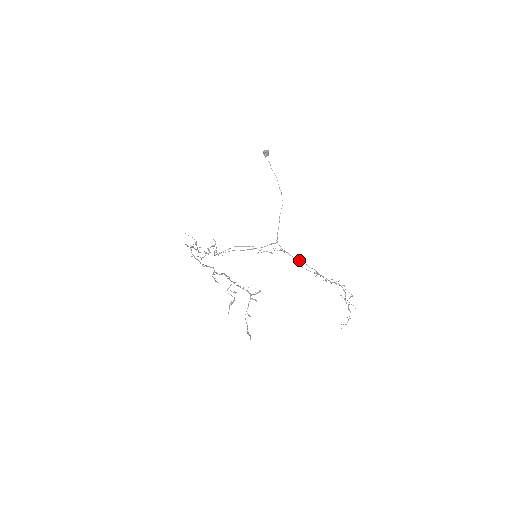
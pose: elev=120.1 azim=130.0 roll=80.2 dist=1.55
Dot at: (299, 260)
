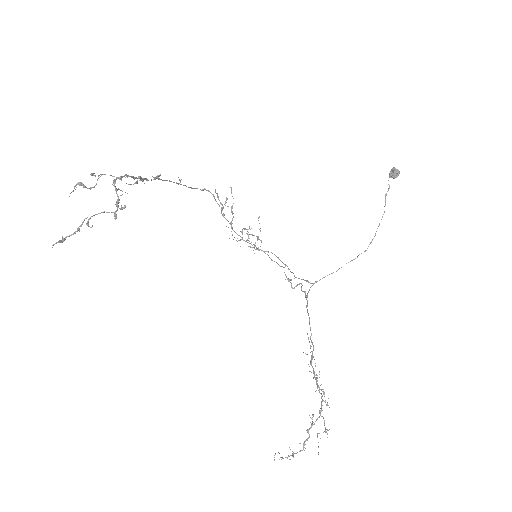
Dot at: (309, 319)
